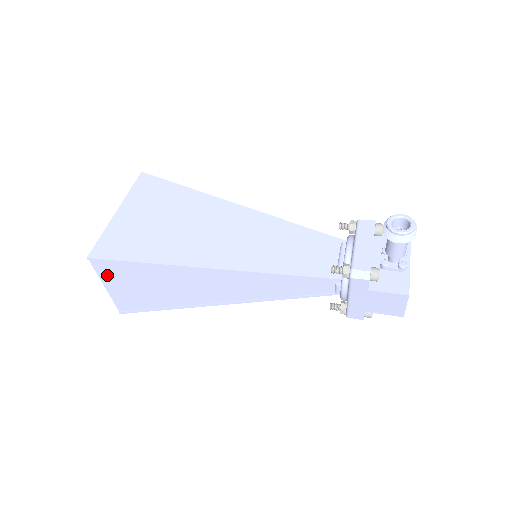
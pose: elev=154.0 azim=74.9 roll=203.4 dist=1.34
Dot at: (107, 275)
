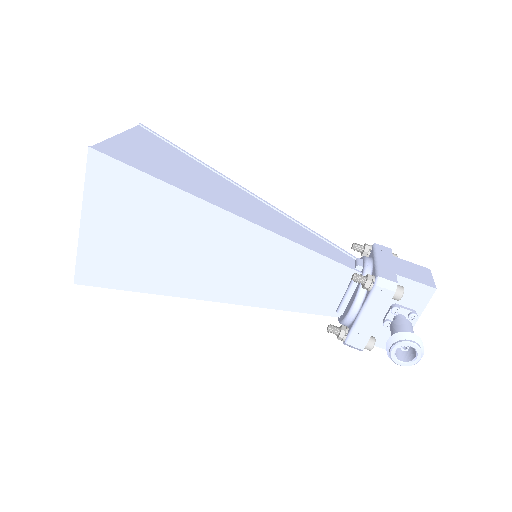
Dot at: occluded
